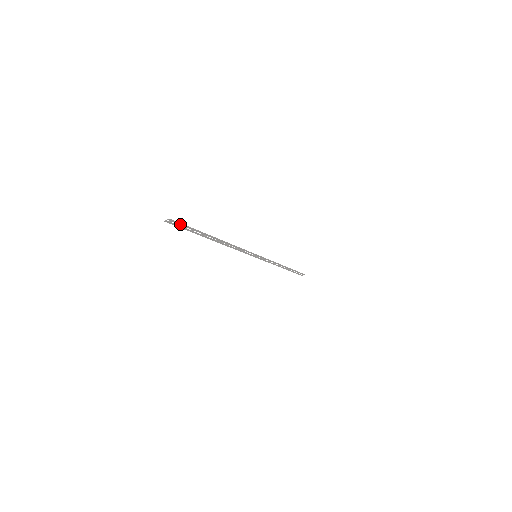
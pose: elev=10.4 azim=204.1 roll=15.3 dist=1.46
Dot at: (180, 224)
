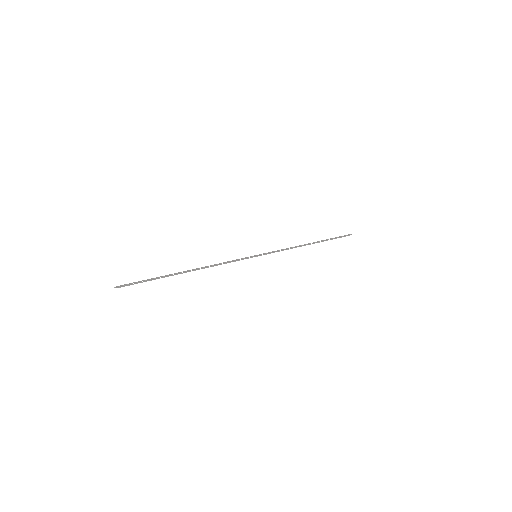
Dot at: (132, 284)
